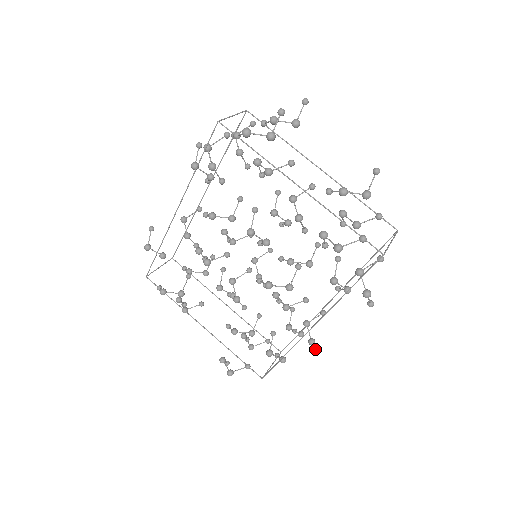
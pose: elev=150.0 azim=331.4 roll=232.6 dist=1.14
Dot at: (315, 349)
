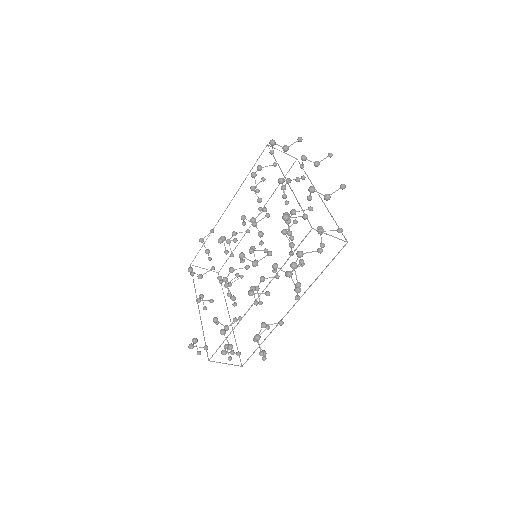
Dot at: (259, 352)
